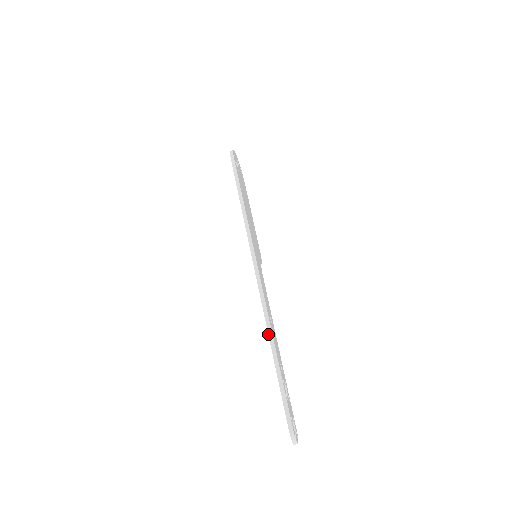
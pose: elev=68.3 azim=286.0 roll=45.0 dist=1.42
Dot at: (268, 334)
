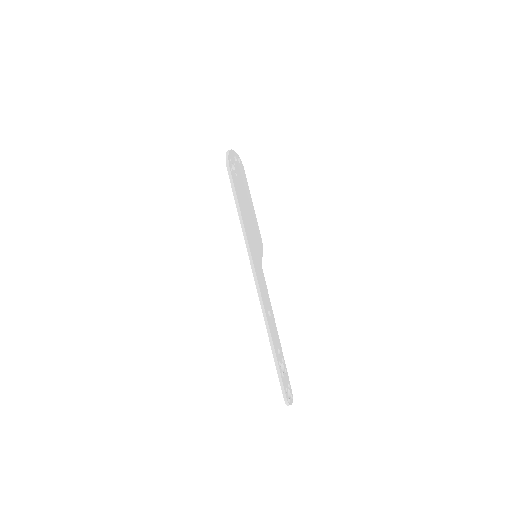
Dot at: (267, 330)
